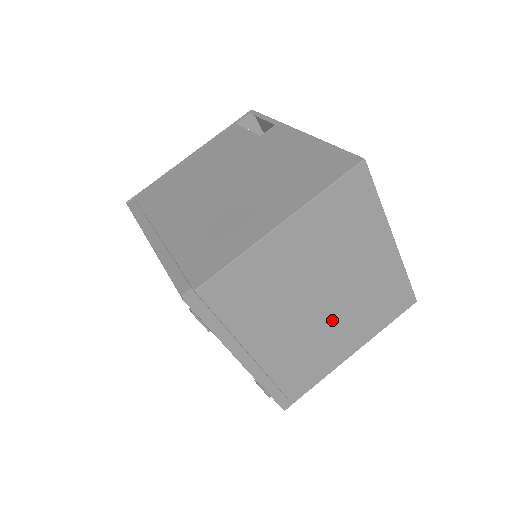
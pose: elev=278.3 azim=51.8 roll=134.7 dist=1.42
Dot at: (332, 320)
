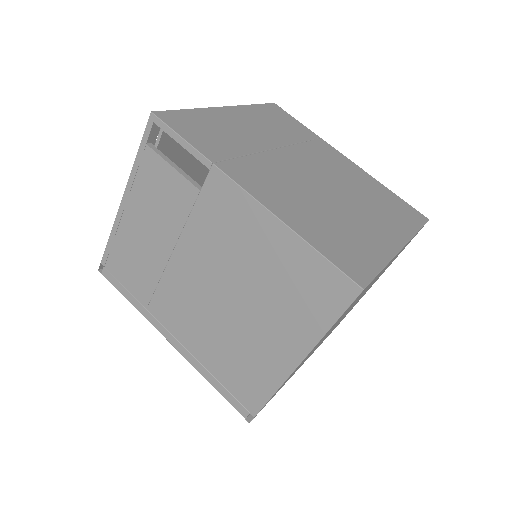
Dot at: occluded
